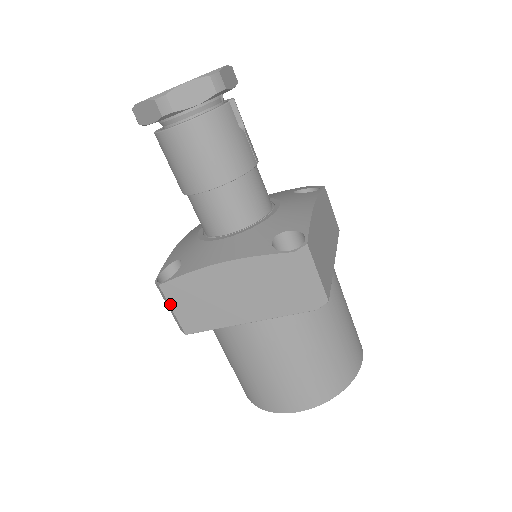
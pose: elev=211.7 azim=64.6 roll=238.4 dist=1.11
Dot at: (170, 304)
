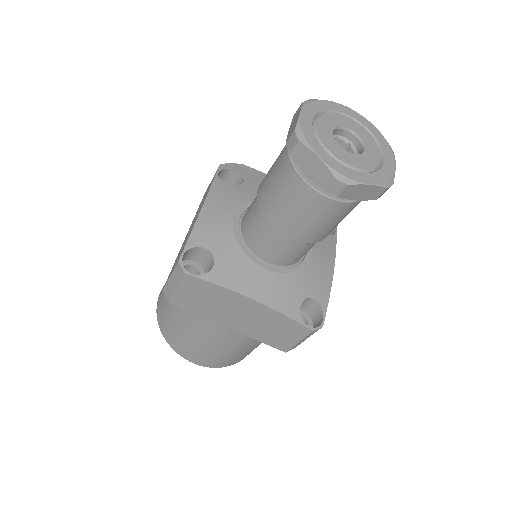
Dot at: (179, 285)
